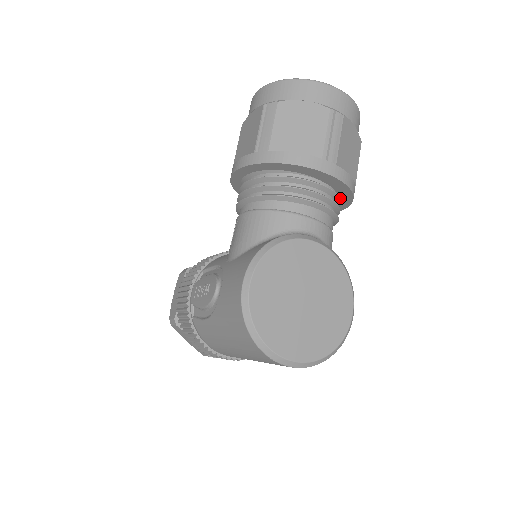
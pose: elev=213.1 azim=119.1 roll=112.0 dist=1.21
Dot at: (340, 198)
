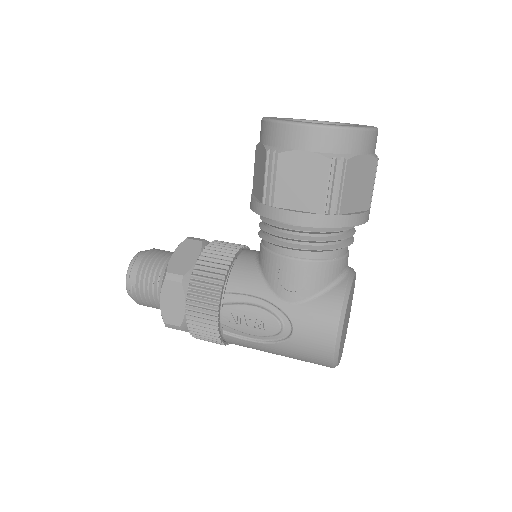
Dot at: occluded
